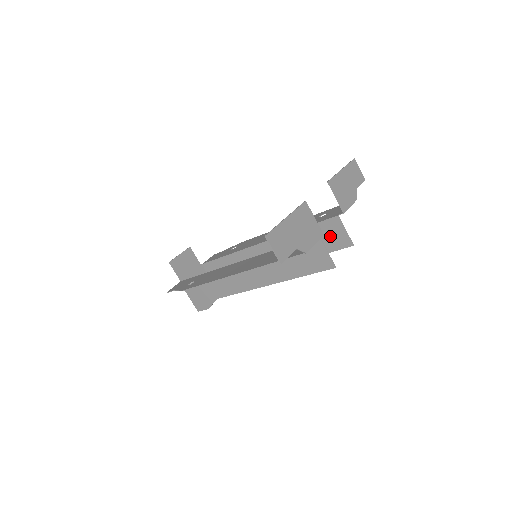
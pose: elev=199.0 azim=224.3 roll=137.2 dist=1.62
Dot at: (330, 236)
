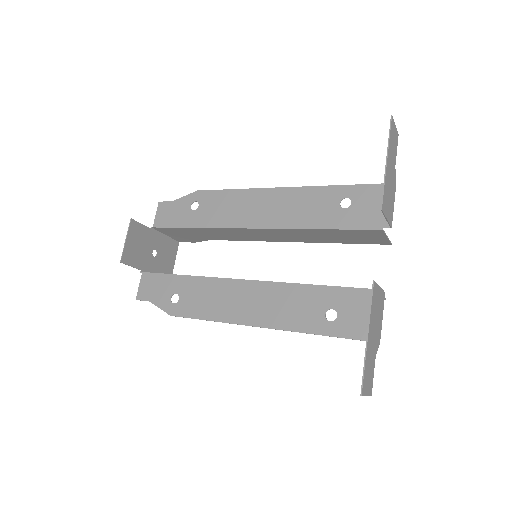
Dot at: (362, 237)
